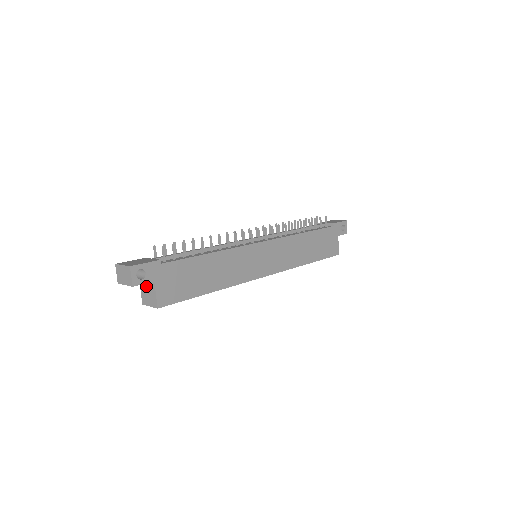
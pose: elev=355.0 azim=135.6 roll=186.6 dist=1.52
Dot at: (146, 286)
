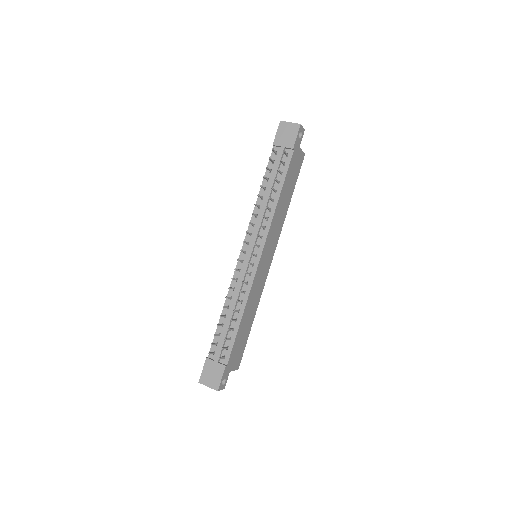
Dot at: occluded
